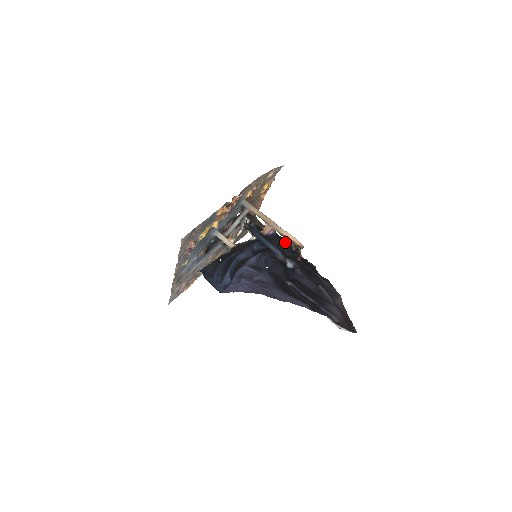
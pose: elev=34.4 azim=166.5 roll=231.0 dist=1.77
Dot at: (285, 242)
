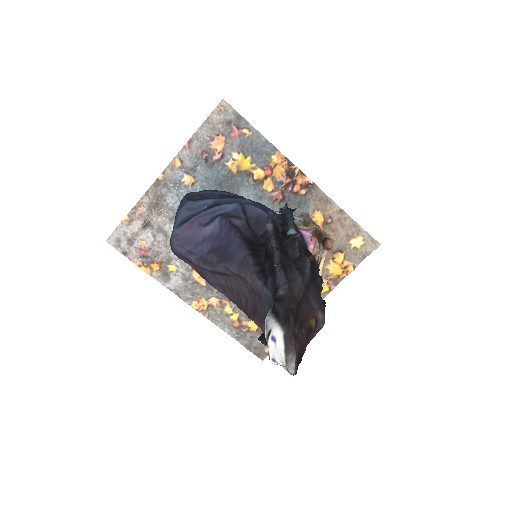
Dot at: occluded
